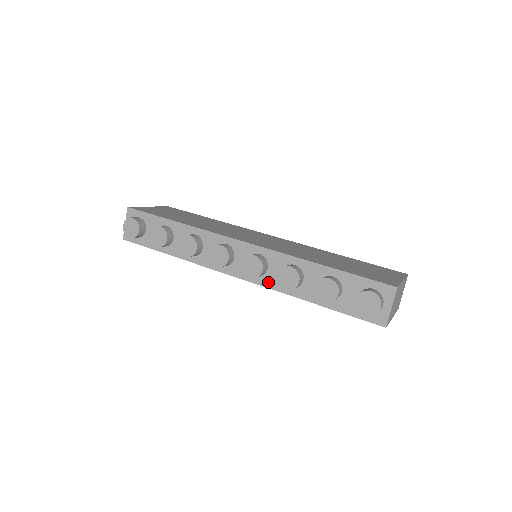
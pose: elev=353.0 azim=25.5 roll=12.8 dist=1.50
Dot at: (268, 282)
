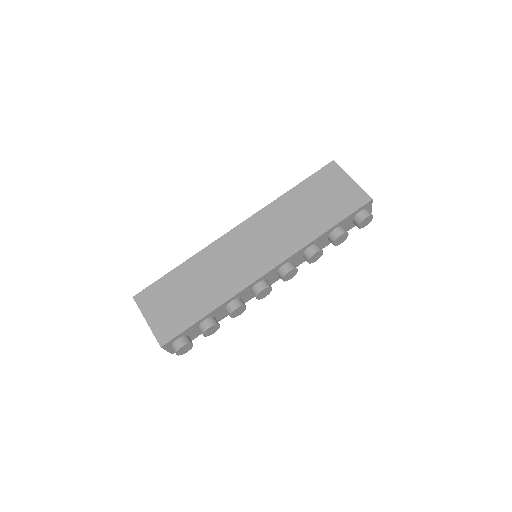
Dot at: (296, 265)
